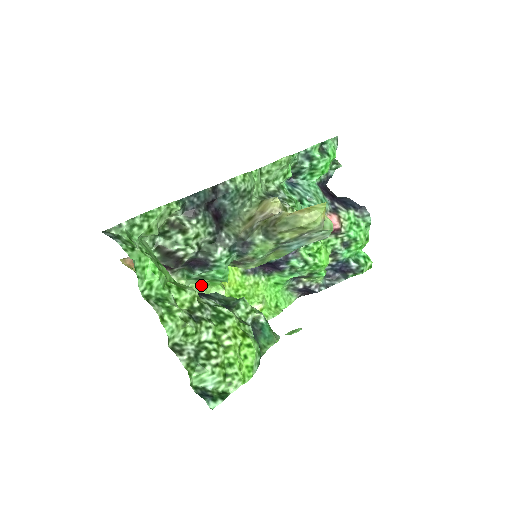
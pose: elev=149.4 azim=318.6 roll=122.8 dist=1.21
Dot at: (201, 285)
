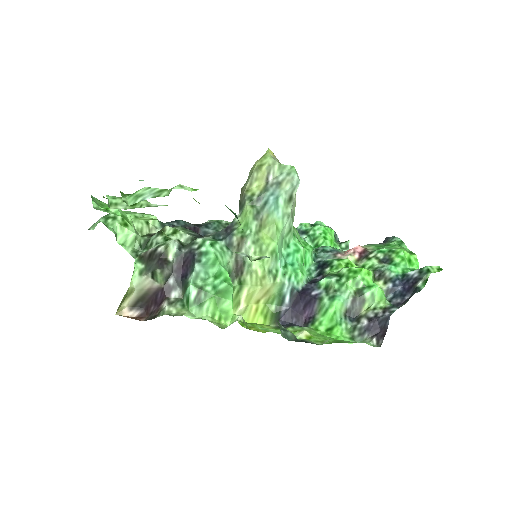
Dot at: (210, 317)
